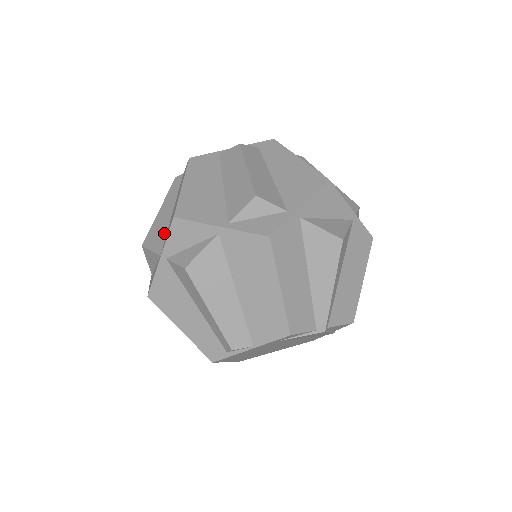
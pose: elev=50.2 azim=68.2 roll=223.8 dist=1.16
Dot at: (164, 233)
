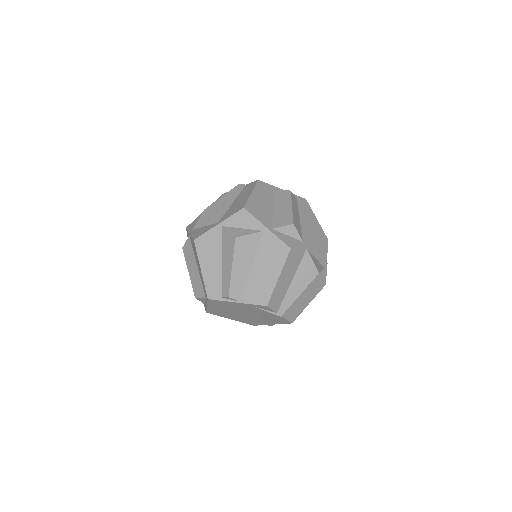
Dot at: (224, 211)
